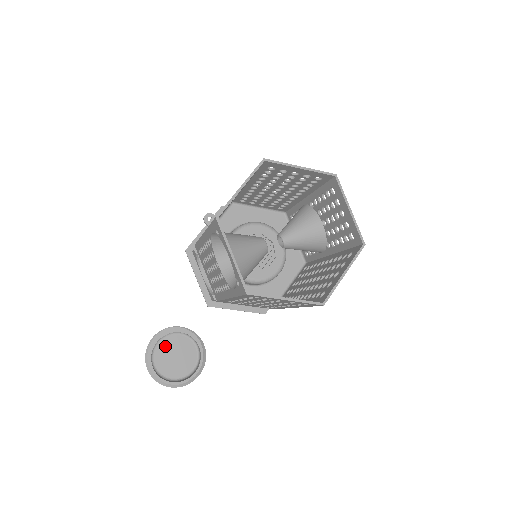
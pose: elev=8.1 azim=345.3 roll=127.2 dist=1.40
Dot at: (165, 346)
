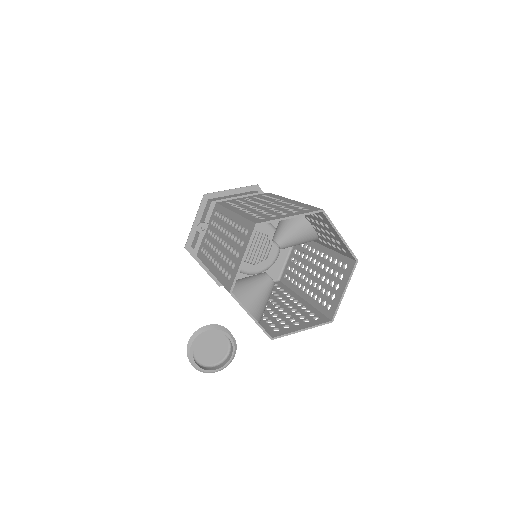
Dot at: (201, 345)
